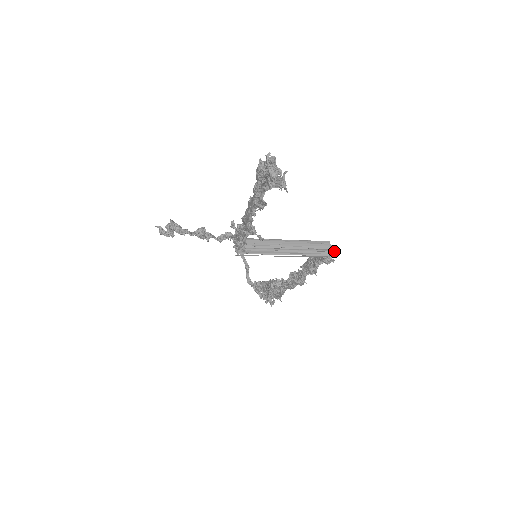
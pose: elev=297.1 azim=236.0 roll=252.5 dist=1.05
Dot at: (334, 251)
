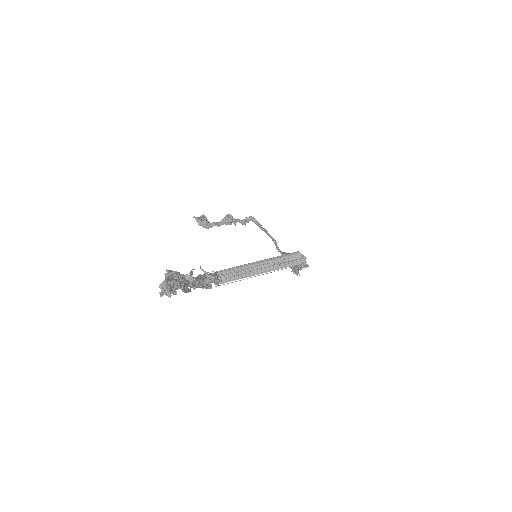
Dot at: (304, 259)
